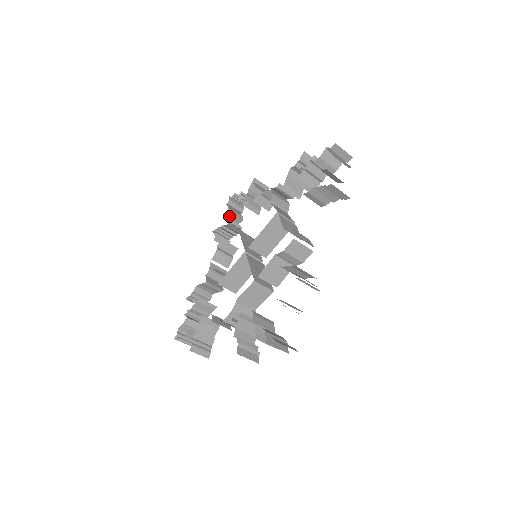
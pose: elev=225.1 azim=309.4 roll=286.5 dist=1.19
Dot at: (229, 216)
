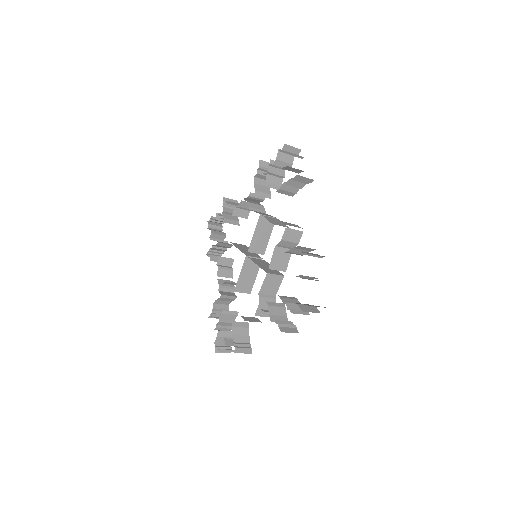
Dot at: (276, 163)
